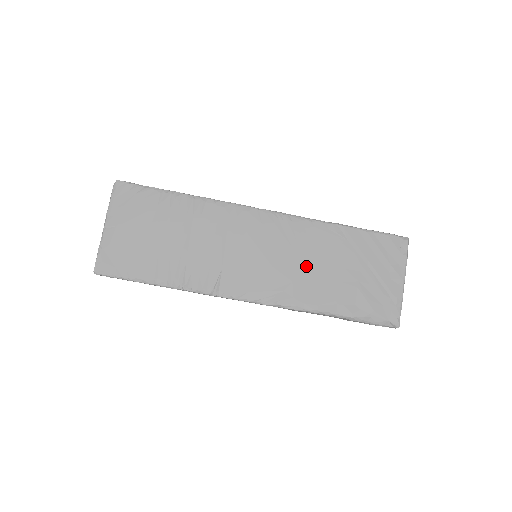
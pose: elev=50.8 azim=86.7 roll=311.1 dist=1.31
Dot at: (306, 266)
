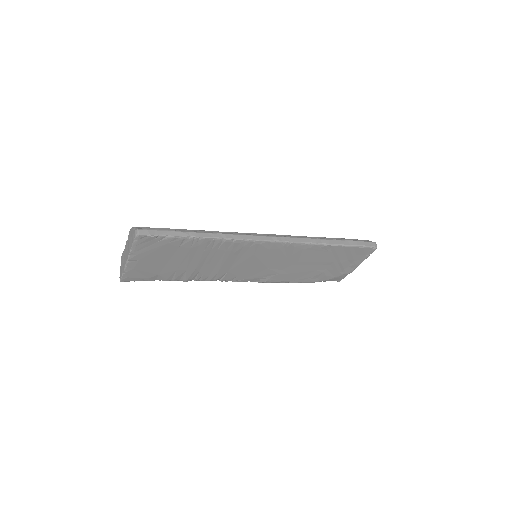
Dot at: (293, 266)
